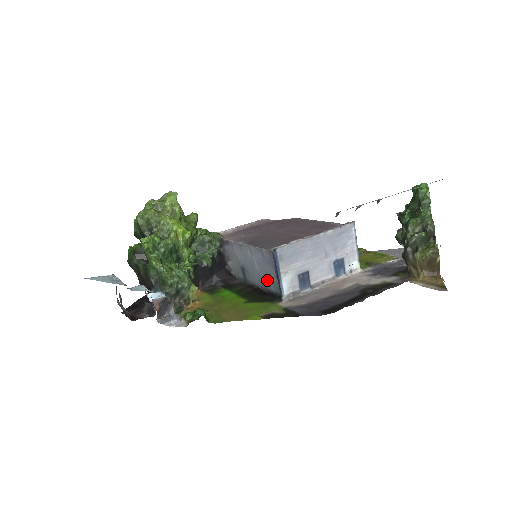
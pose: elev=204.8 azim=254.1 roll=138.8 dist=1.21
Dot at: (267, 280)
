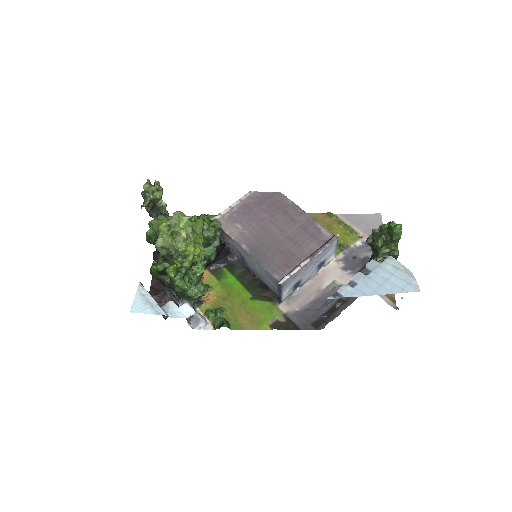
Dot at: (267, 282)
